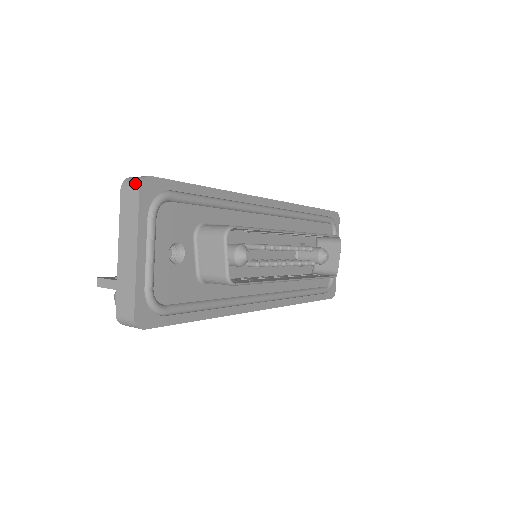
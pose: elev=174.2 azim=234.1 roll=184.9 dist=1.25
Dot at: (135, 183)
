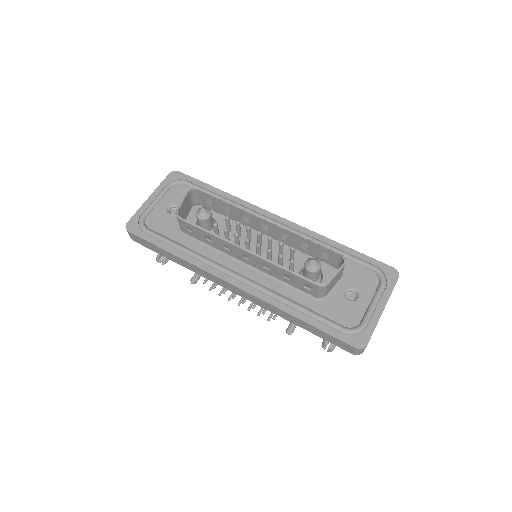
Dot at: occluded
